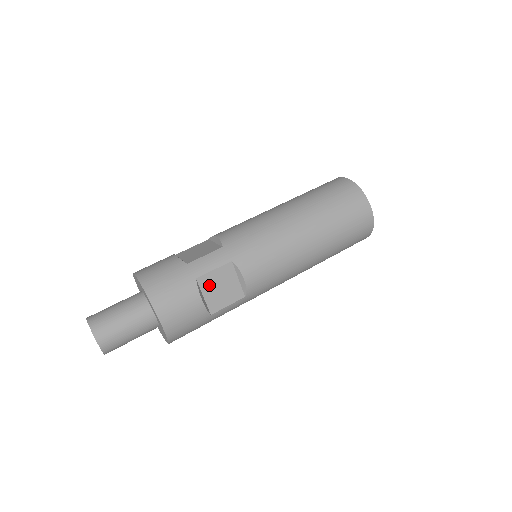
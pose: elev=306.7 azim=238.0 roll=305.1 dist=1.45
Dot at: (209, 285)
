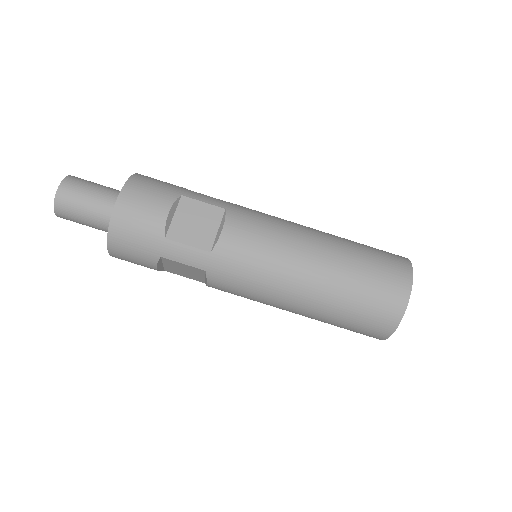
Dot at: (173, 264)
